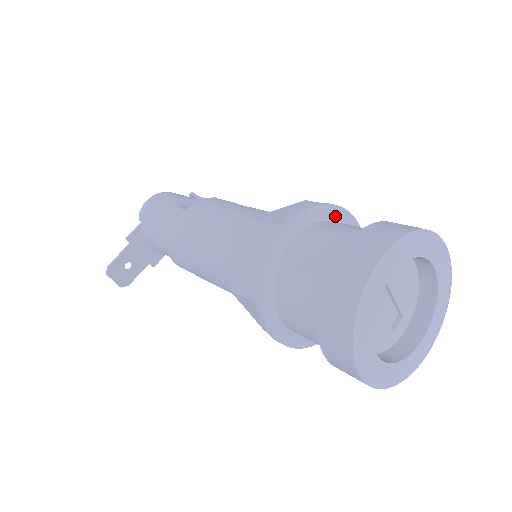
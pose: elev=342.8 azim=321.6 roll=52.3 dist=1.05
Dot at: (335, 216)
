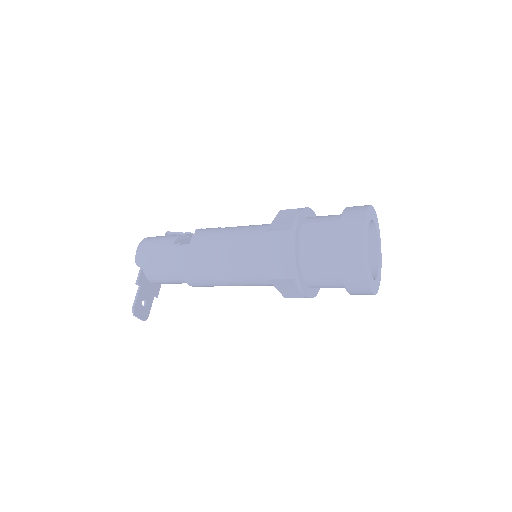
Dot at: (308, 214)
